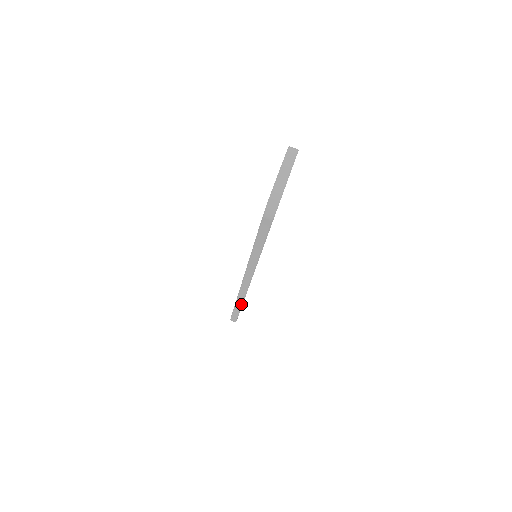
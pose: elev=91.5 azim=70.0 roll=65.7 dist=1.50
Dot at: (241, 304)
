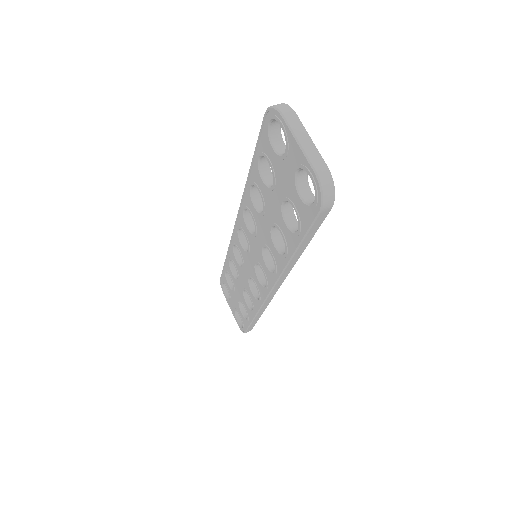
Dot at: (262, 312)
